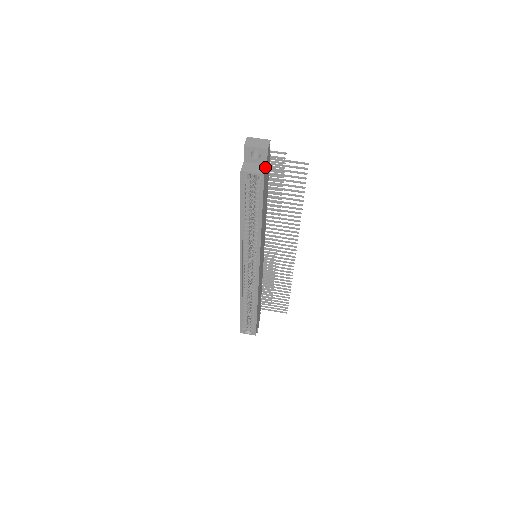
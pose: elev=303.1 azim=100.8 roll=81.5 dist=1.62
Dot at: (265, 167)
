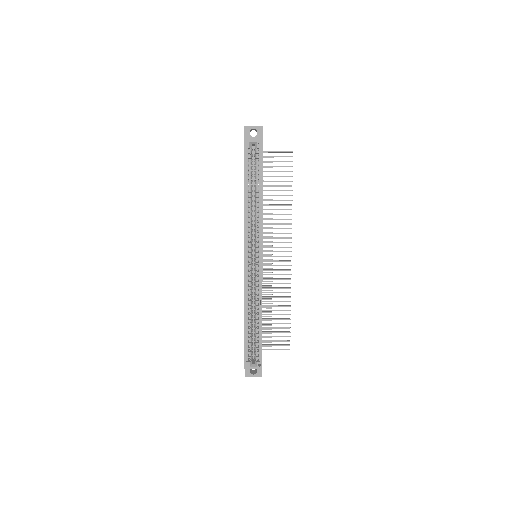
Dot at: occluded
